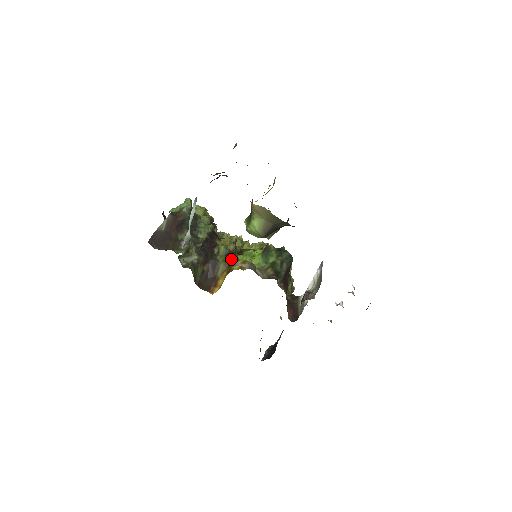
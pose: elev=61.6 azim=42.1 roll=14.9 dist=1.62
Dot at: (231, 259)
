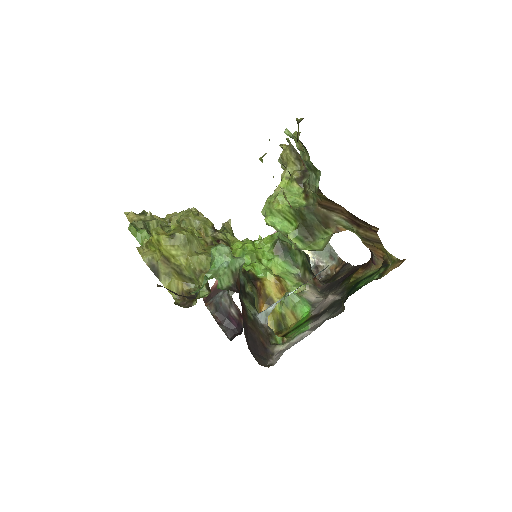
Dot at: (297, 295)
